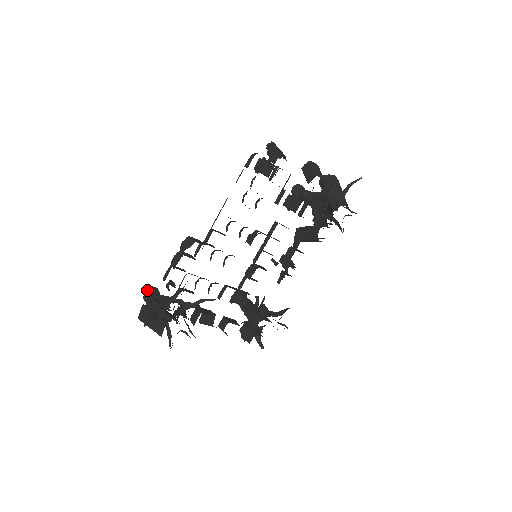
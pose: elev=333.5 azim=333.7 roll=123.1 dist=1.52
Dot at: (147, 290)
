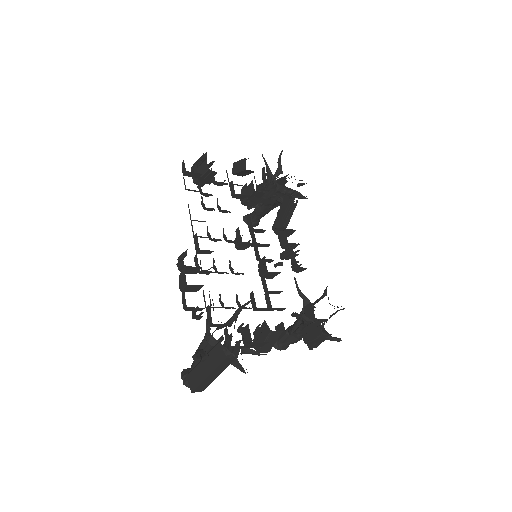
Dot at: (182, 374)
